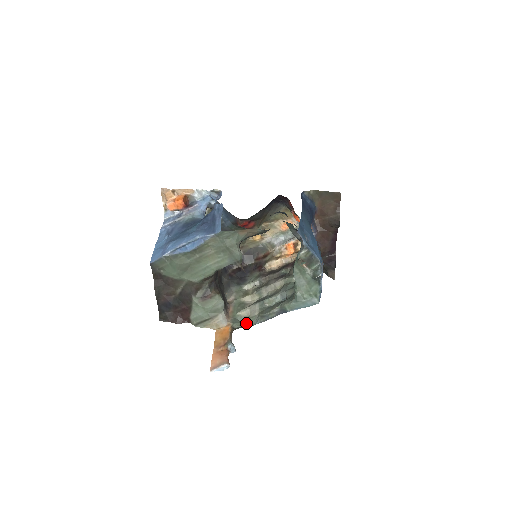
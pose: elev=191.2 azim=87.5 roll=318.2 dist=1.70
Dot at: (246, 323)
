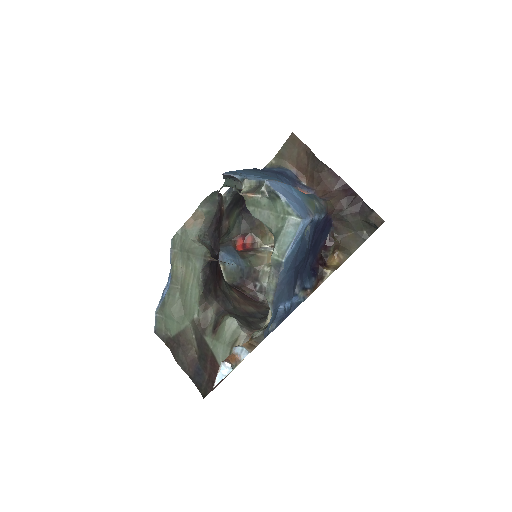
Dot at: (269, 324)
